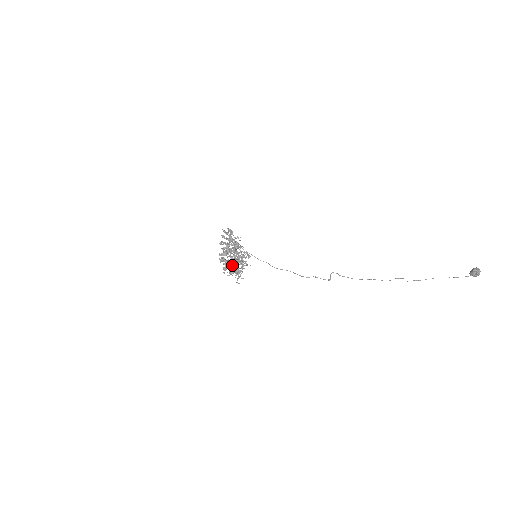
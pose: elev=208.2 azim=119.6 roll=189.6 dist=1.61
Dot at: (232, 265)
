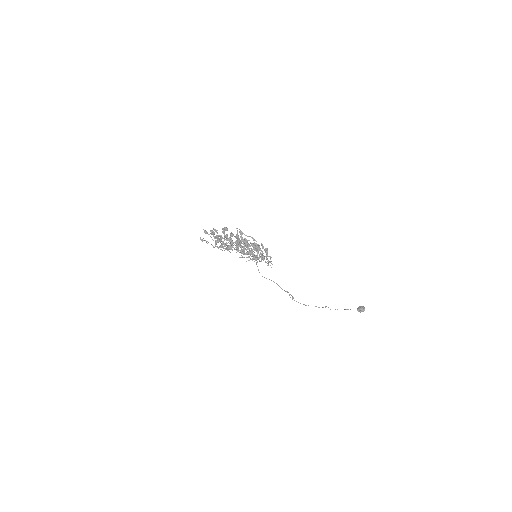
Dot at: occluded
